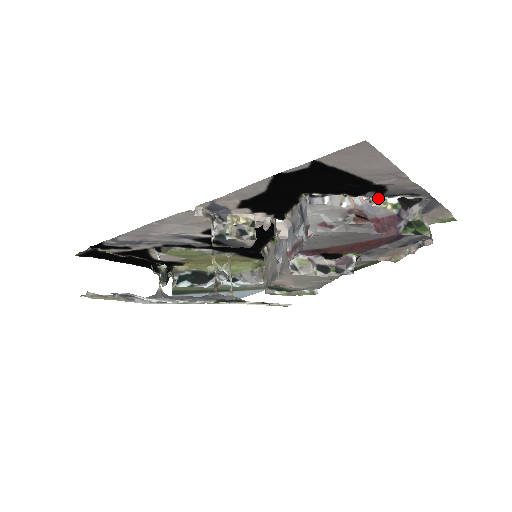
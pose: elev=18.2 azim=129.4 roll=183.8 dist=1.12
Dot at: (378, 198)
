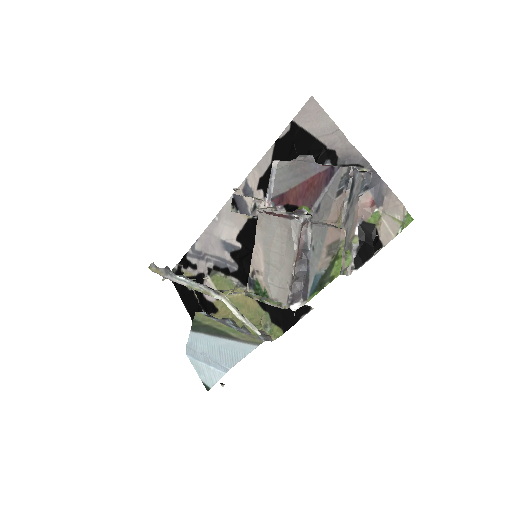
Dot at: occluded
